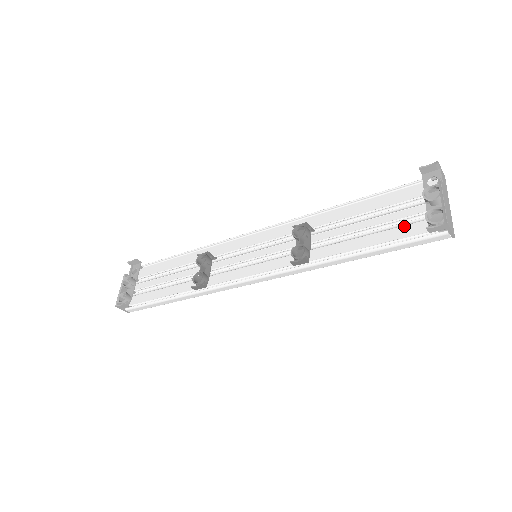
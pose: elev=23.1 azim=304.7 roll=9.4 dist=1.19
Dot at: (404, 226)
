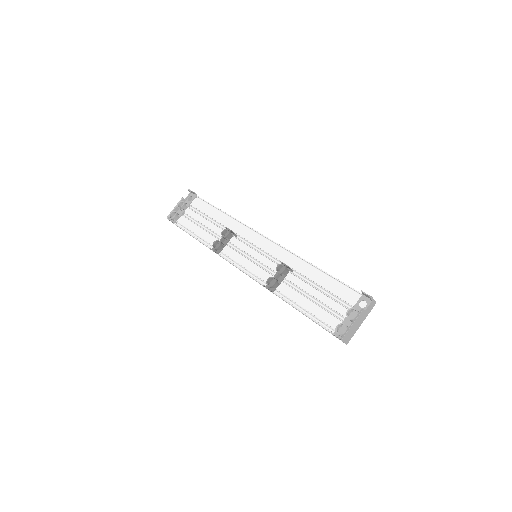
Dot at: (332, 315)
